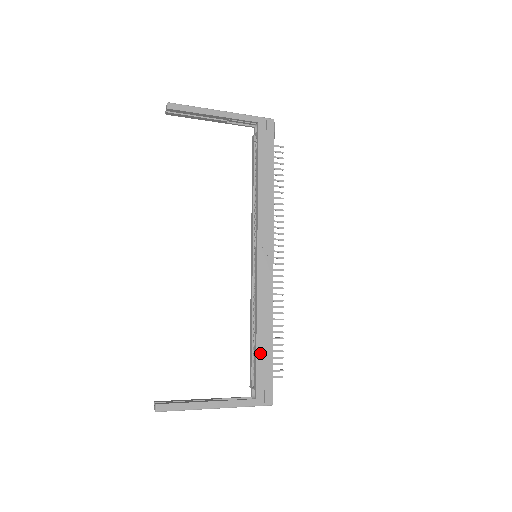
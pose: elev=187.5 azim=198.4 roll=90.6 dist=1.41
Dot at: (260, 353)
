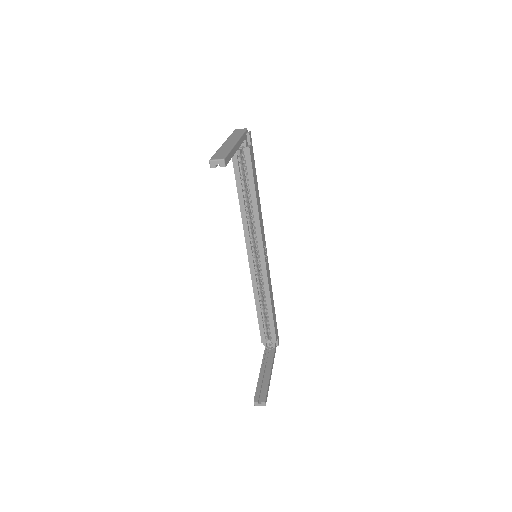
Dot at: (274, 320)
